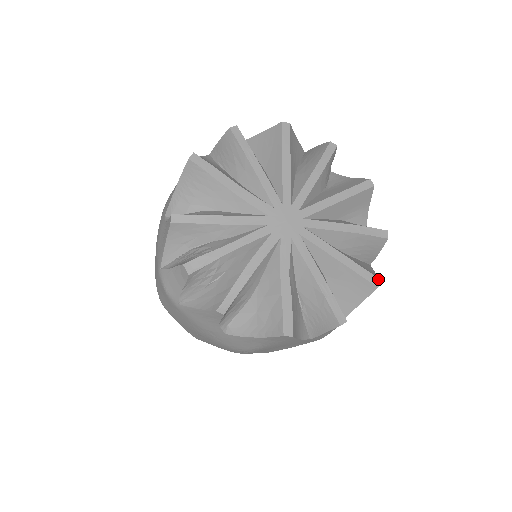
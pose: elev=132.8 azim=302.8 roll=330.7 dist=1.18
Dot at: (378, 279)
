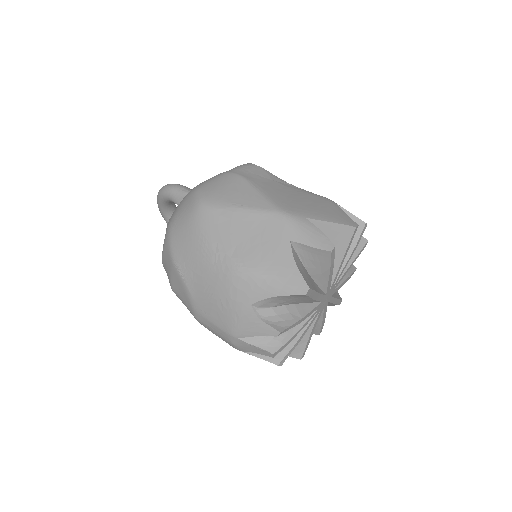
Dot at: occluded
